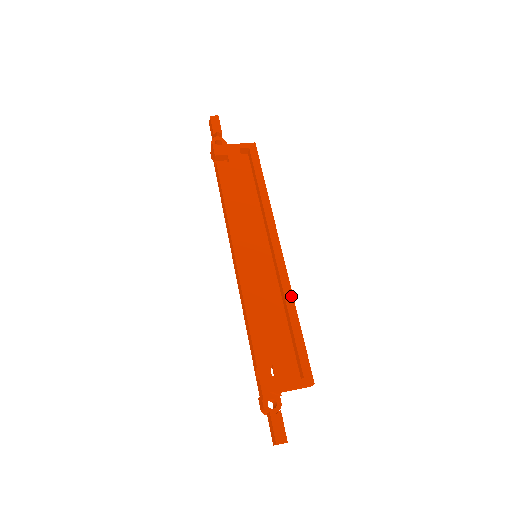
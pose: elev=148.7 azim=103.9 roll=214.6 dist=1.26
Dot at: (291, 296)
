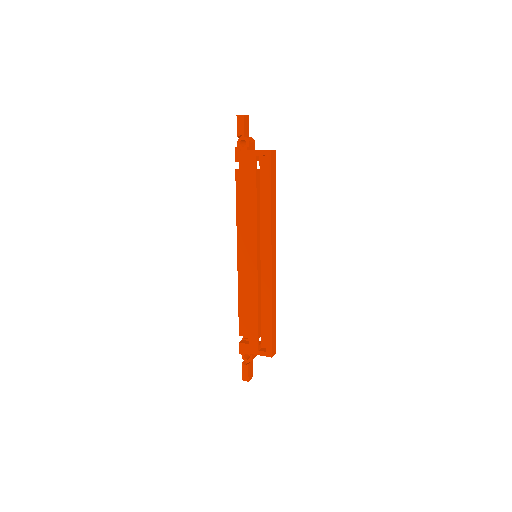
Dot at: (270, 297)
